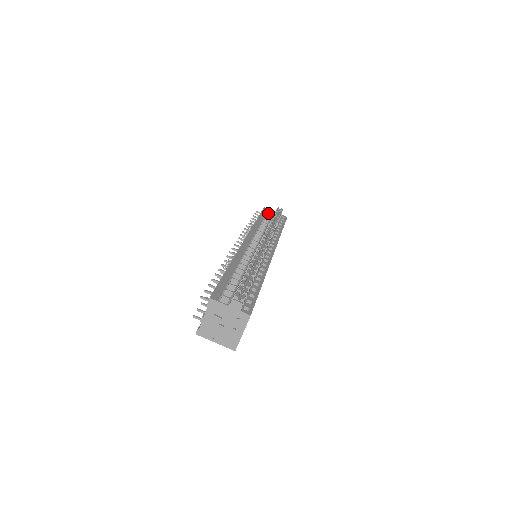
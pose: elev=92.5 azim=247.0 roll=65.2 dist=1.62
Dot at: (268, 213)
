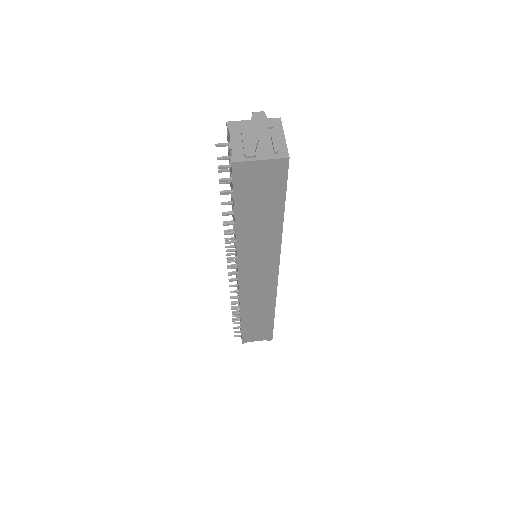
Dot at: occluded
